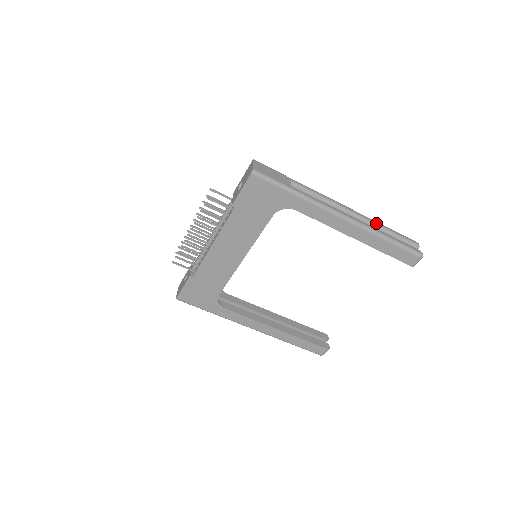
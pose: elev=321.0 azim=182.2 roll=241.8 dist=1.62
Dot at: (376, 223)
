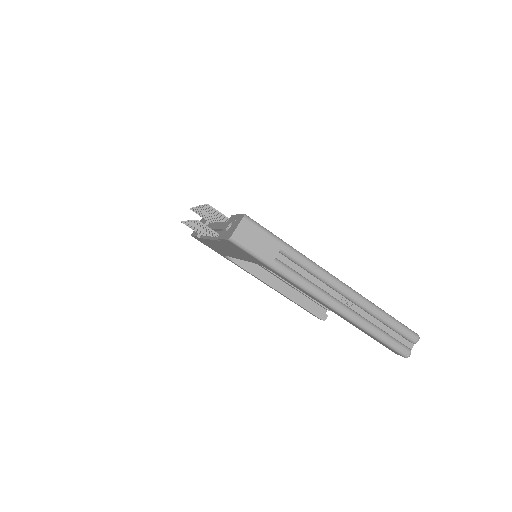
Dot at: (372, 311)
